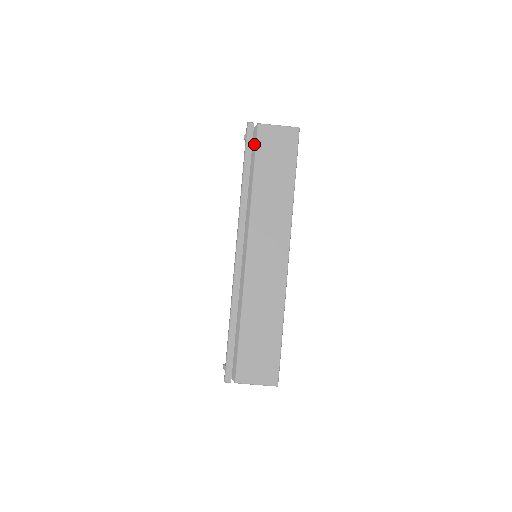
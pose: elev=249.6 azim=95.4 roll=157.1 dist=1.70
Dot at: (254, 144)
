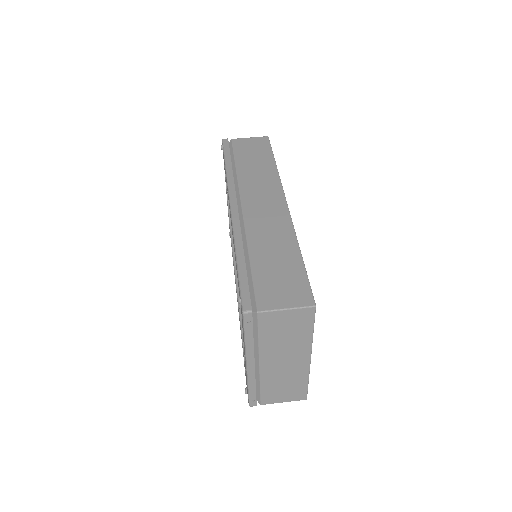
Dot at: (231, 149)
